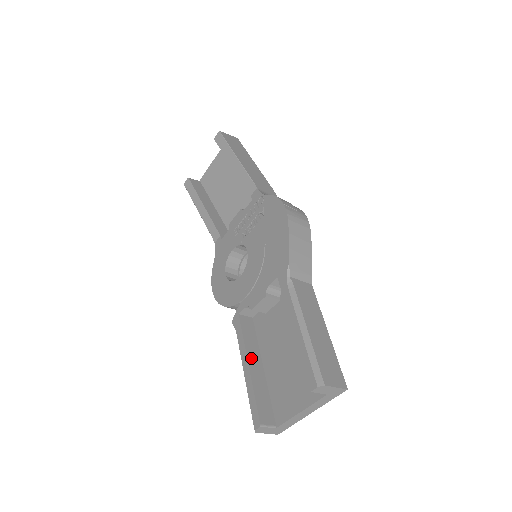
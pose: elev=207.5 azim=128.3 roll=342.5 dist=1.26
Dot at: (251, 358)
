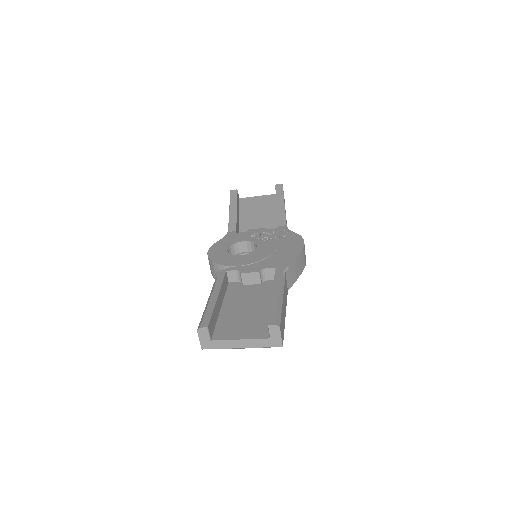
Dot at: (220, 296)
